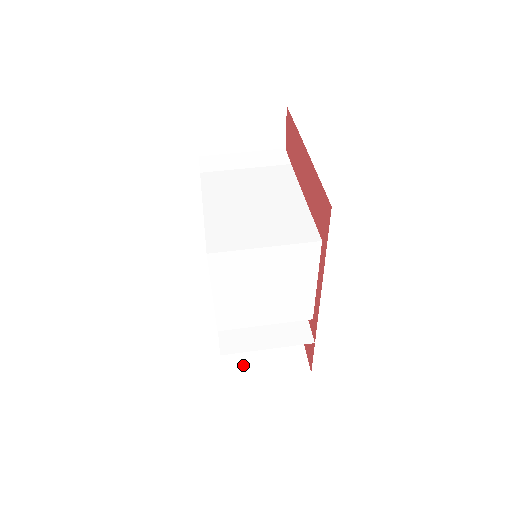
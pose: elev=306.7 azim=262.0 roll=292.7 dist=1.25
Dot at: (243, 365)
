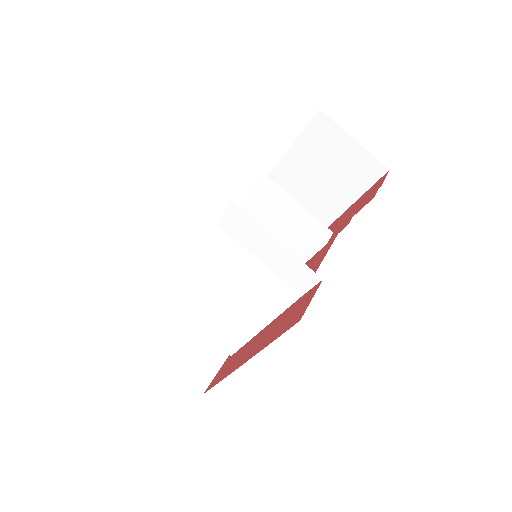
Dot at: occluded
